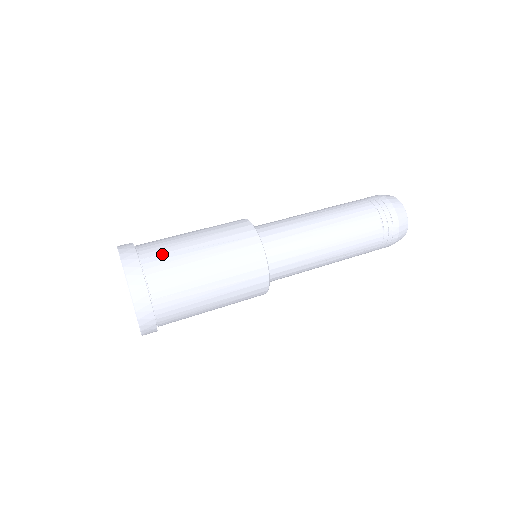
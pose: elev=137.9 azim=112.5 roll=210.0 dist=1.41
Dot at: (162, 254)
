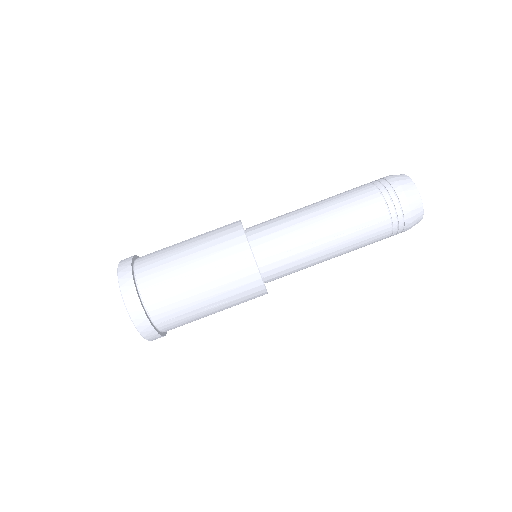
Dot at: (175, 318)
